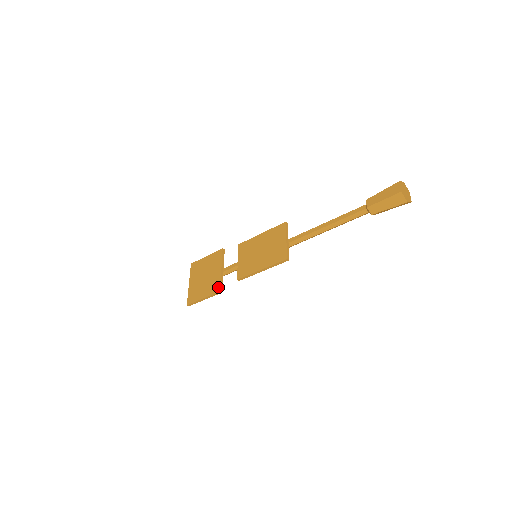
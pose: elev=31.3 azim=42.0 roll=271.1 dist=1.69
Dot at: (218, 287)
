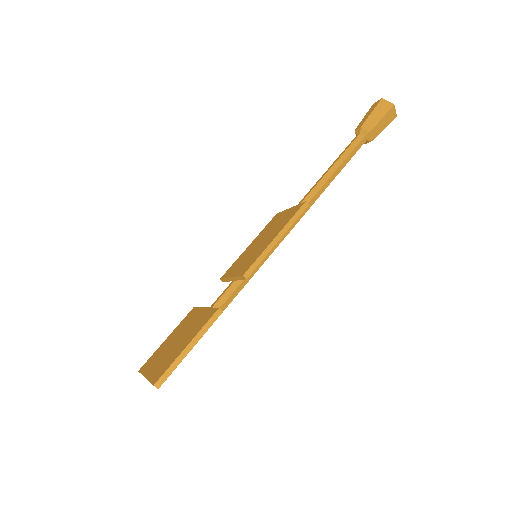
Dot at: (212, 311)
